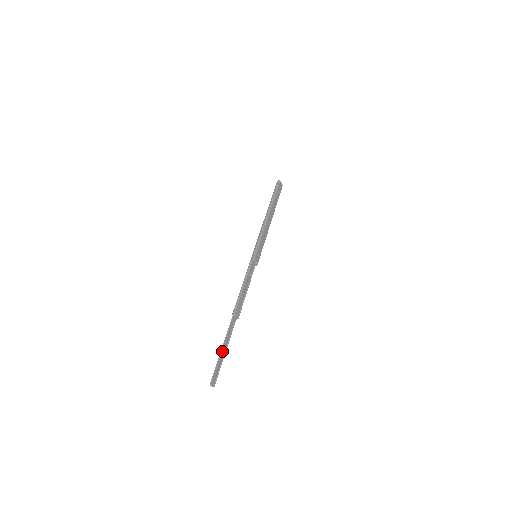
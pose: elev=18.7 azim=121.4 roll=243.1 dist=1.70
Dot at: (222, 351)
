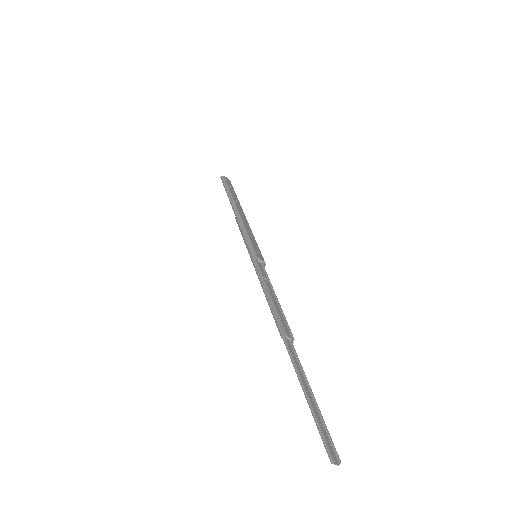
Dot at: (308, 396)
